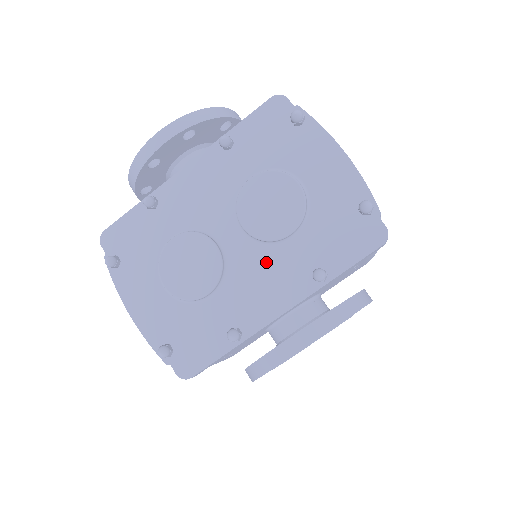
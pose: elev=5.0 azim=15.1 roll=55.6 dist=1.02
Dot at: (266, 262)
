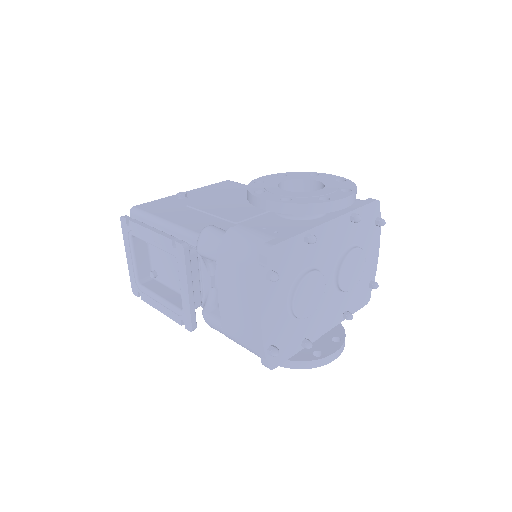
Dot at: (333, 301)
